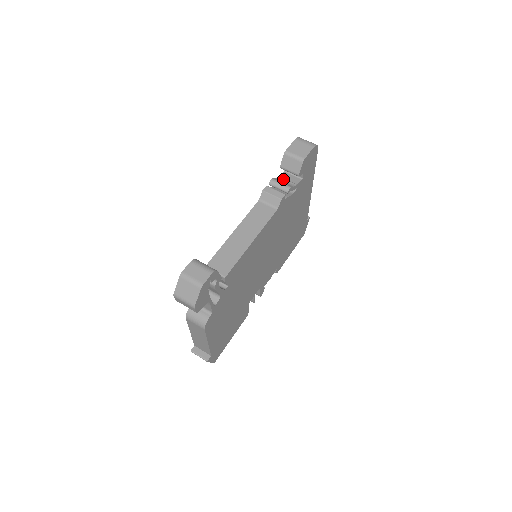
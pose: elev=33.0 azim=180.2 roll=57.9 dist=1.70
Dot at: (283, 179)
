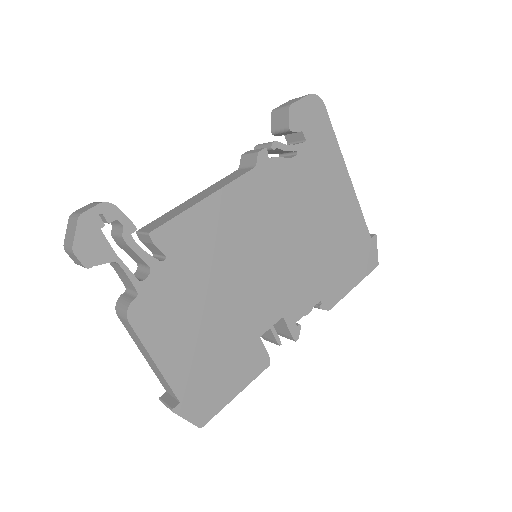
Dot at: occluded
